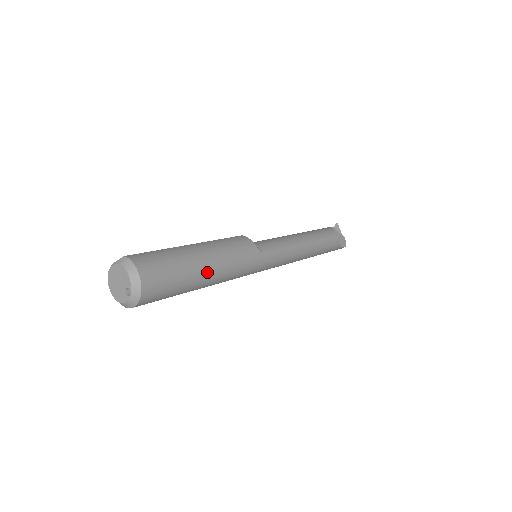
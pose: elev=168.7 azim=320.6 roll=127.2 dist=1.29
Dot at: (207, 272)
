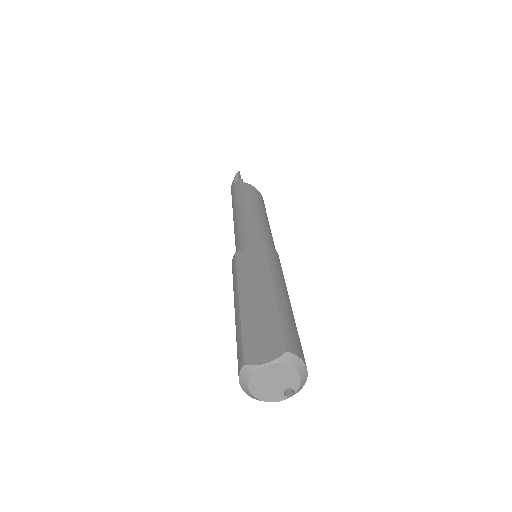
Dot at: occluded
